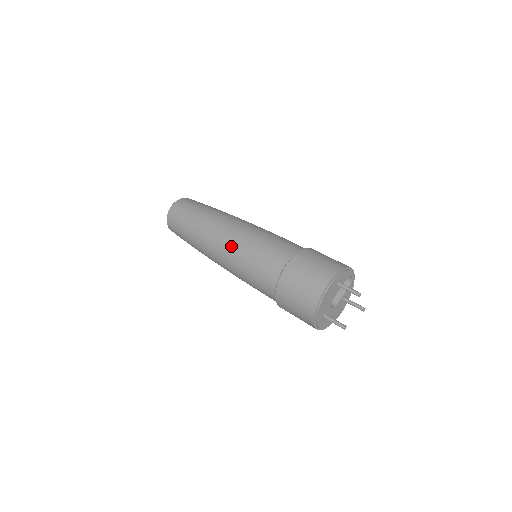
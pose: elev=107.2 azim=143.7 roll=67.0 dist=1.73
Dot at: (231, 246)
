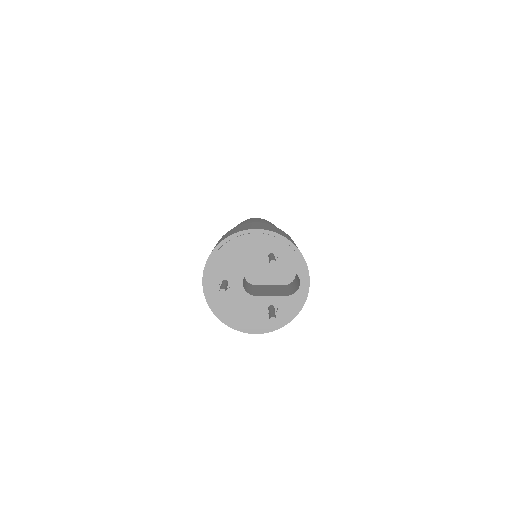
Dot at: (243, 222)
